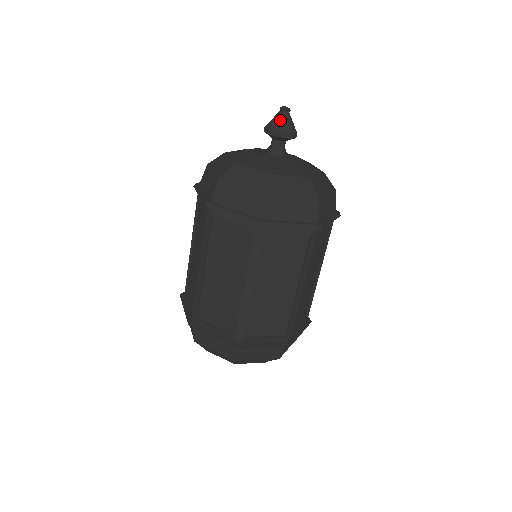
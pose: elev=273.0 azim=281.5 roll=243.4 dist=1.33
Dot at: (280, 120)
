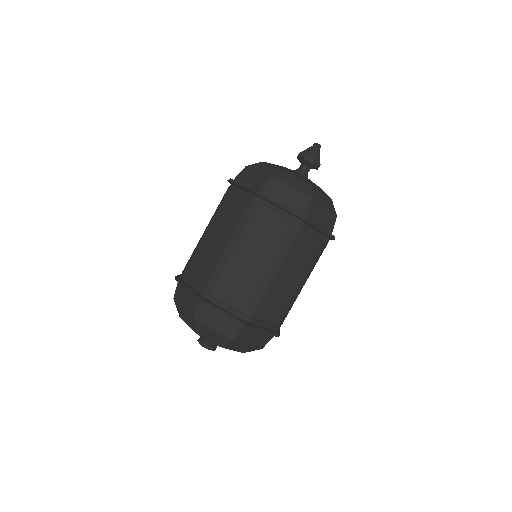
Dot at: (315, 151)
